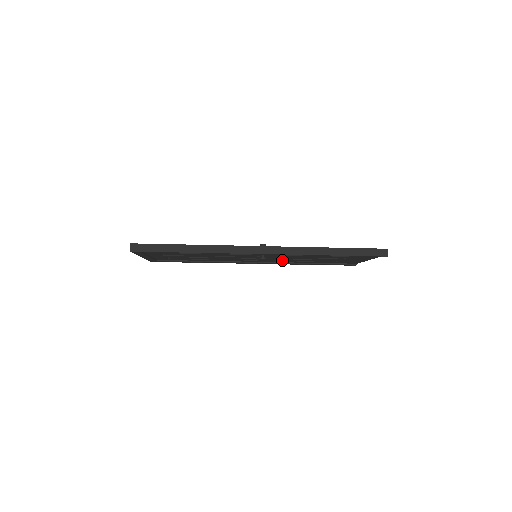
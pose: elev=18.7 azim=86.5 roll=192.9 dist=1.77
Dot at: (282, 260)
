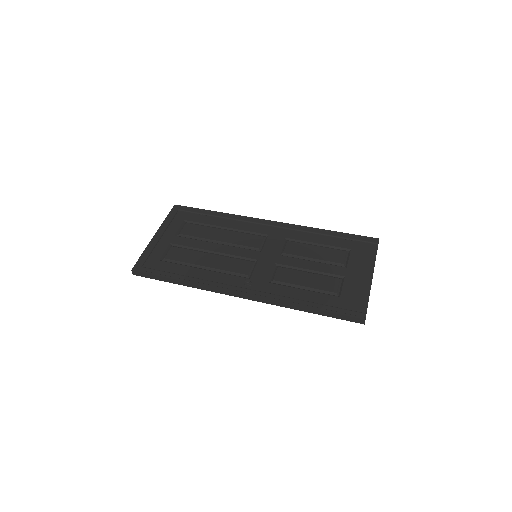
Dot at: occluded
